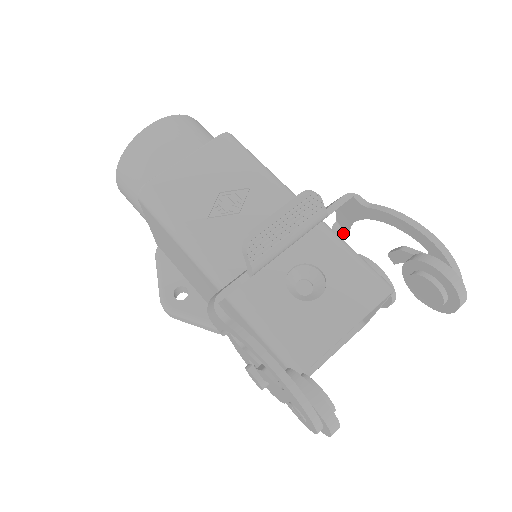
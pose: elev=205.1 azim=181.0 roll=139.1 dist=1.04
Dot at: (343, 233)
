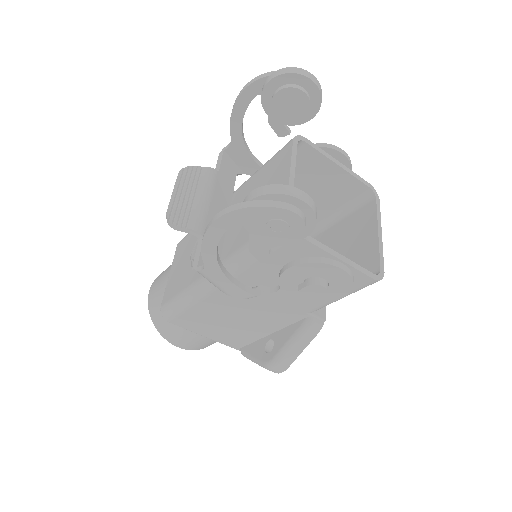
Dot at: occluded
